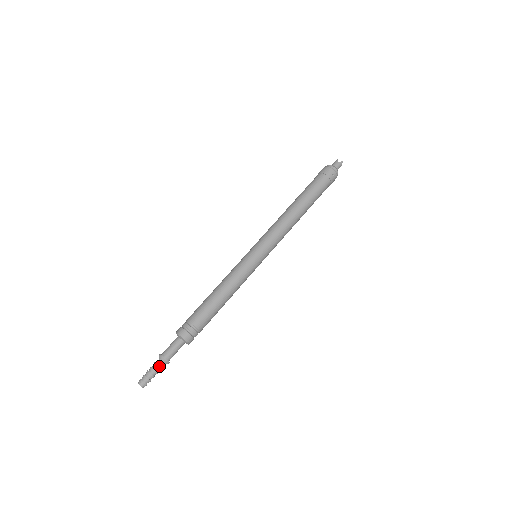
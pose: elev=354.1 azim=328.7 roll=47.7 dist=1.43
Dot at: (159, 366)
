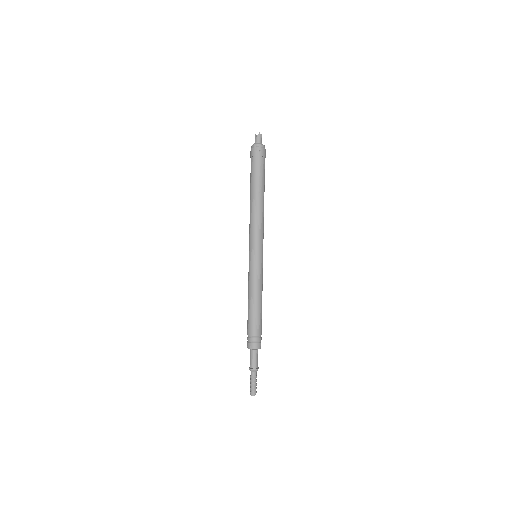
Dot at: (254, 376)
